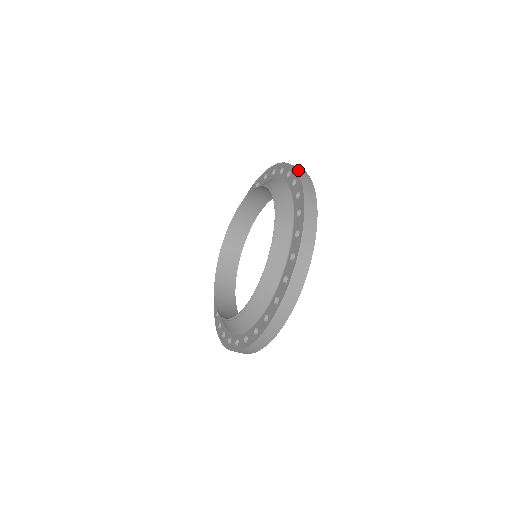
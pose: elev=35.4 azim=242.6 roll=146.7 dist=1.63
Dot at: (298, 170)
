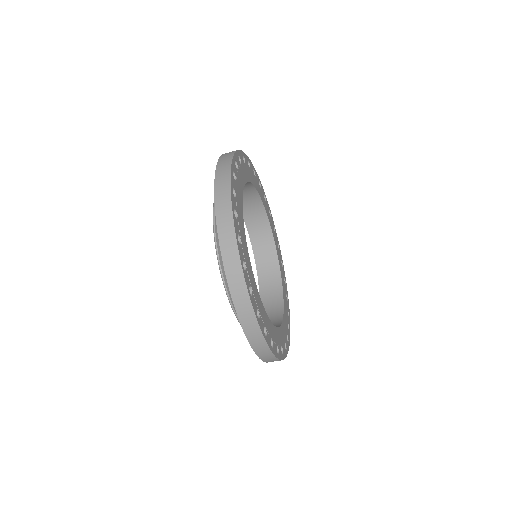
Dot at: (223, 155)
